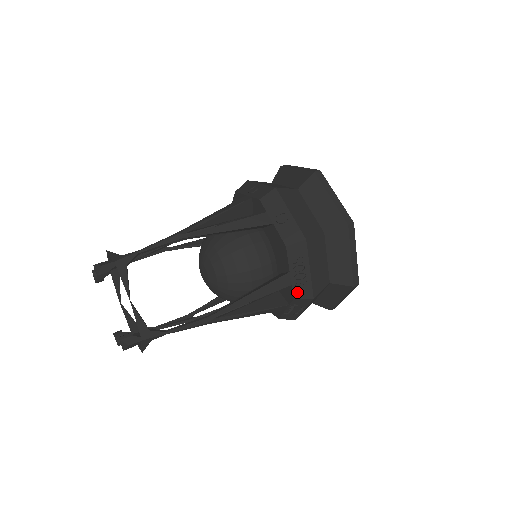
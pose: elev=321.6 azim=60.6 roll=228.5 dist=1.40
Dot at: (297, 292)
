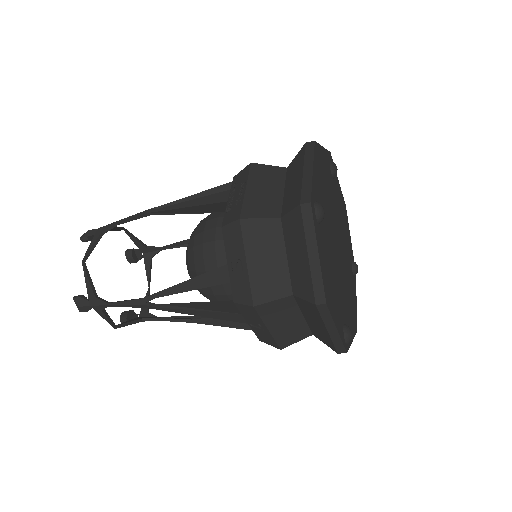
Dot at: occluded
